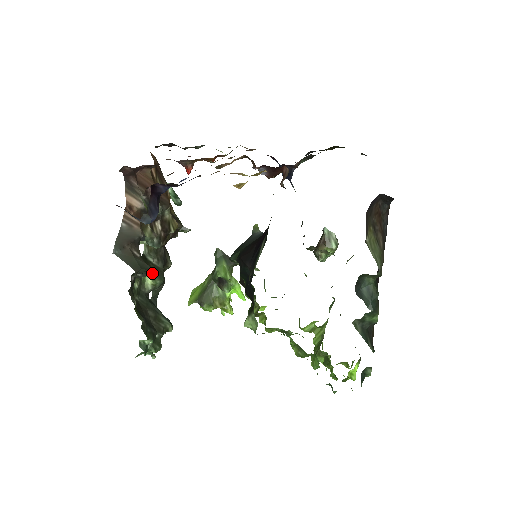
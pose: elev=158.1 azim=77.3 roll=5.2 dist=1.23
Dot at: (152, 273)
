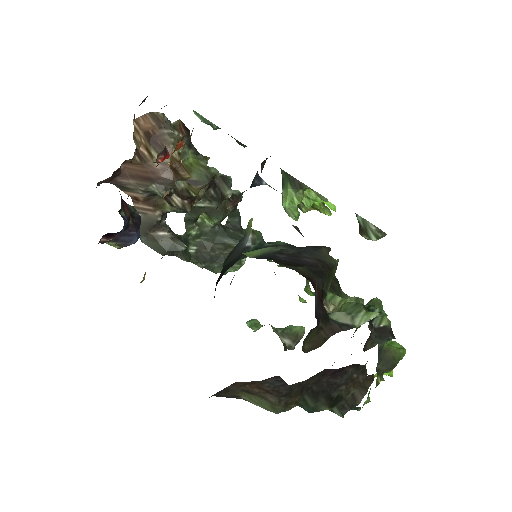
Dot at: (180, 250)
